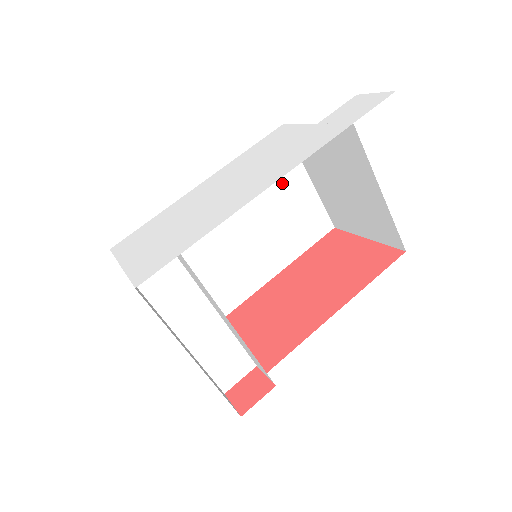
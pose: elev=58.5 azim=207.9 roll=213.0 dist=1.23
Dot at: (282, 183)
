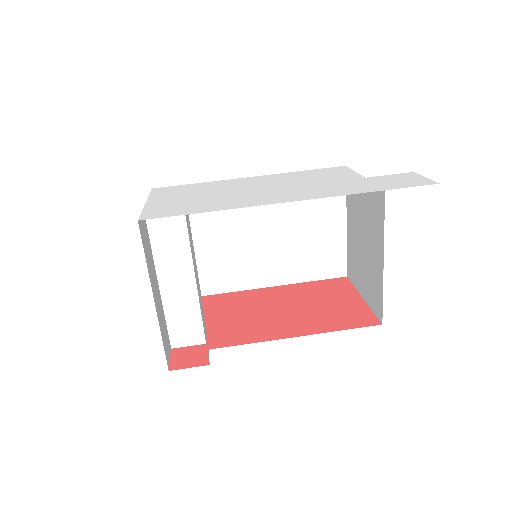
Dot at: (319, 213)
